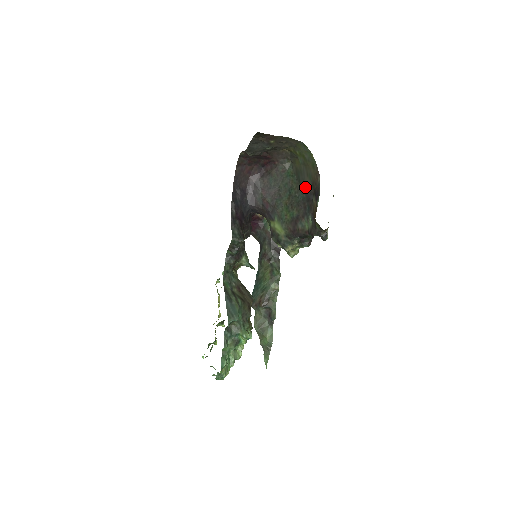
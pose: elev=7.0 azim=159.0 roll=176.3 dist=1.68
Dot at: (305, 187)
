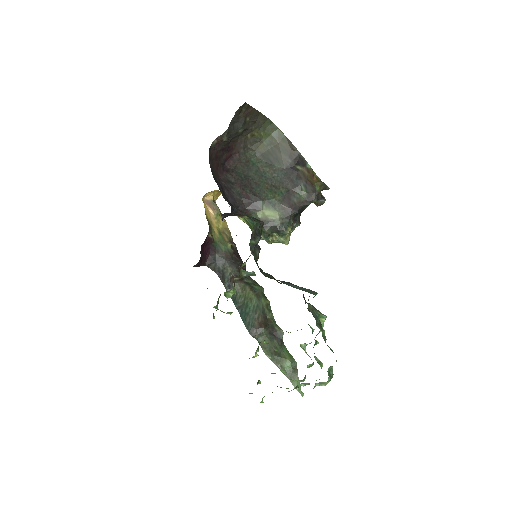
Dot at: (282, 163)
